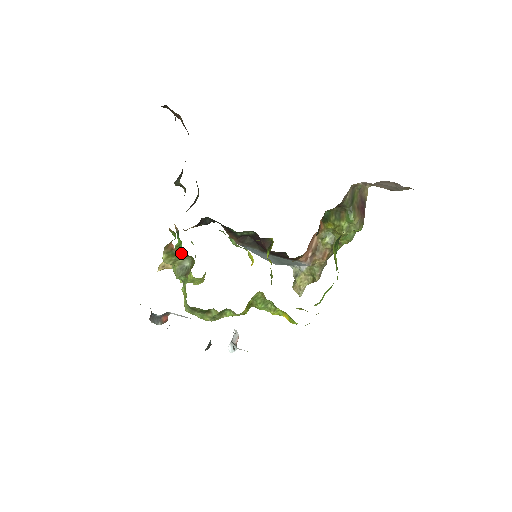
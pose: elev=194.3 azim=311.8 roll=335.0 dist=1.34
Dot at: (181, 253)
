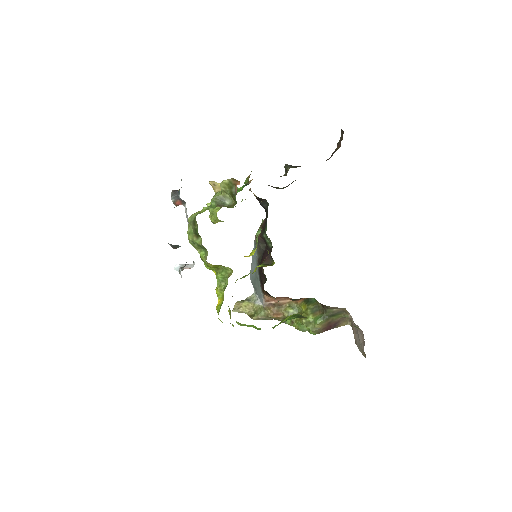
Dot at: (236, 193)
